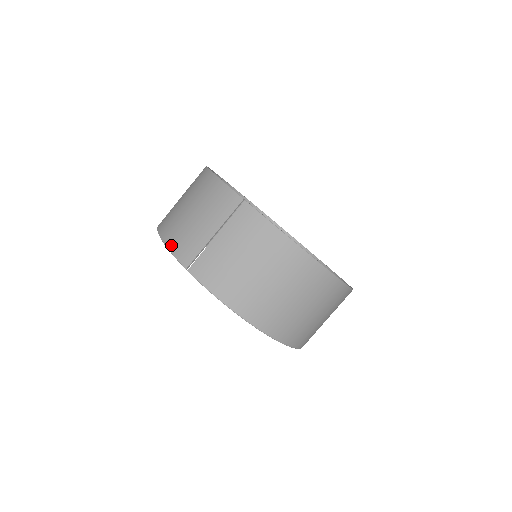
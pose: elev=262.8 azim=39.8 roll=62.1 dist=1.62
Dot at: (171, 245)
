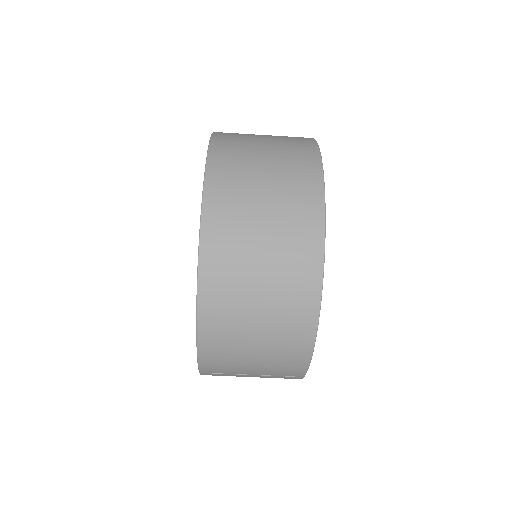
Dot at: (204, 358)
